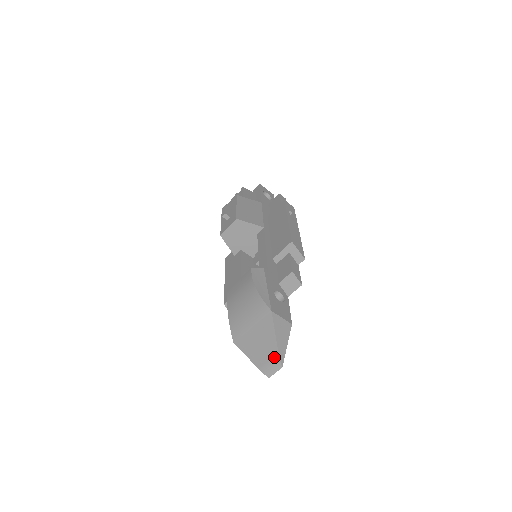
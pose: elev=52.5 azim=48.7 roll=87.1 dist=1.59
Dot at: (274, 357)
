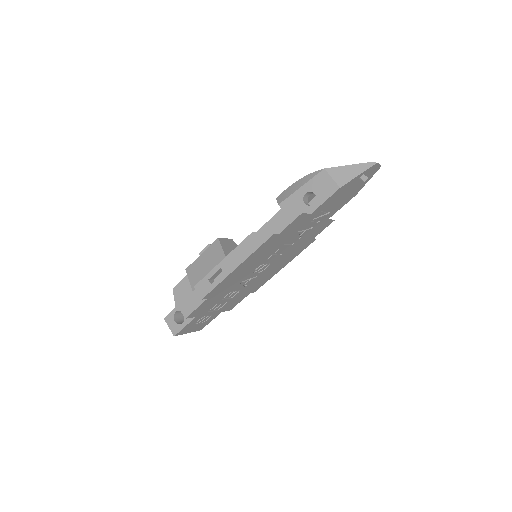
Dot at: occluded
